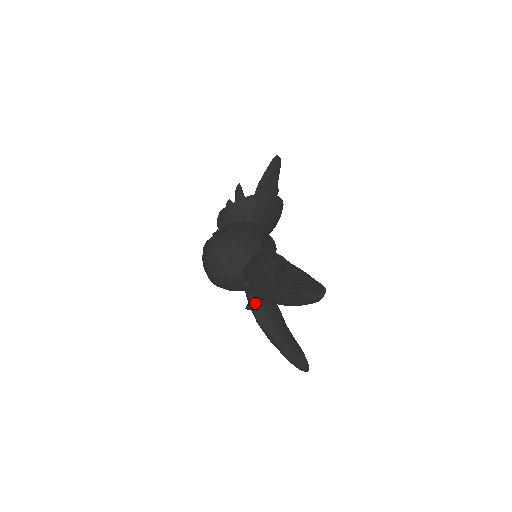
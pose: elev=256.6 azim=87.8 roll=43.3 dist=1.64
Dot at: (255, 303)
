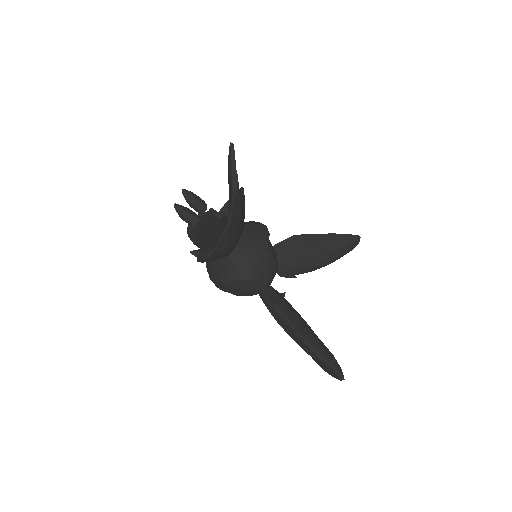
Dot at: (285, 275)
